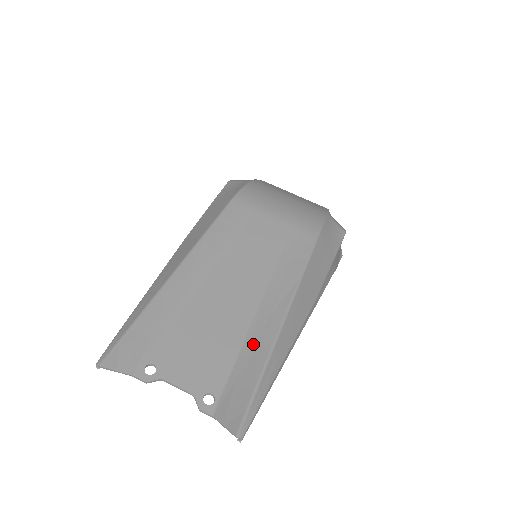
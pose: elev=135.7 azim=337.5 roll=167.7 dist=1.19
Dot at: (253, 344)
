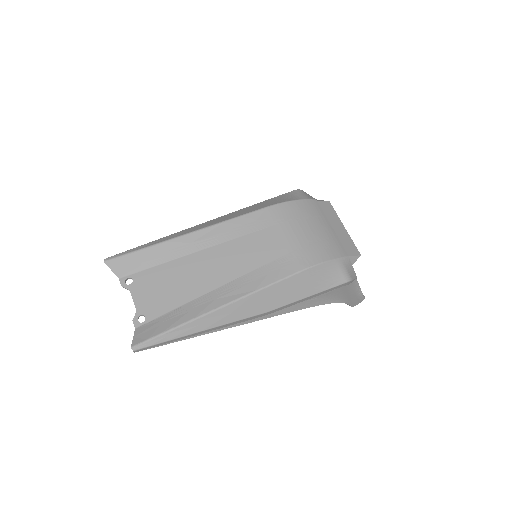
Dot at: (189, 308)
